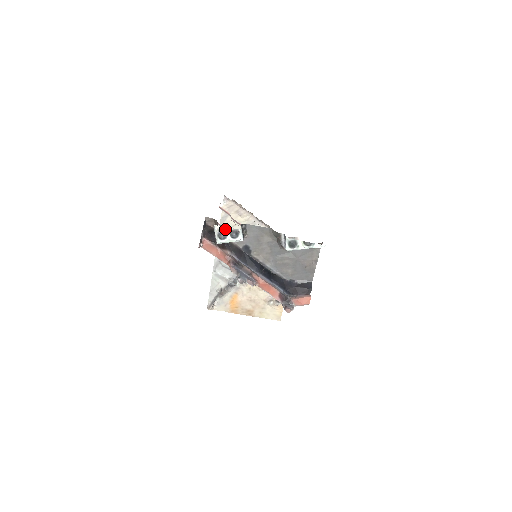
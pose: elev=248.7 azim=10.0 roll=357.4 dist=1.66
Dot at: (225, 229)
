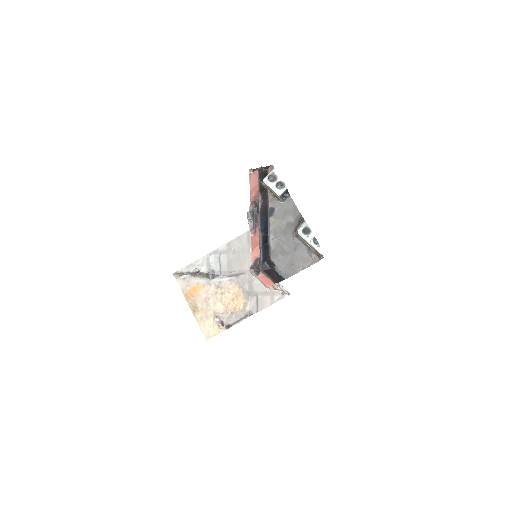
Dot at: (278, 177)
